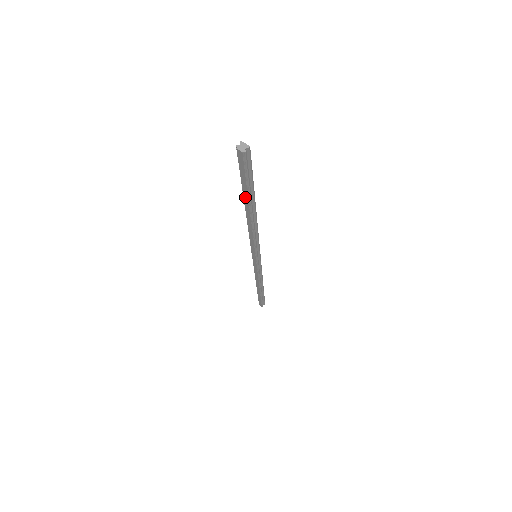
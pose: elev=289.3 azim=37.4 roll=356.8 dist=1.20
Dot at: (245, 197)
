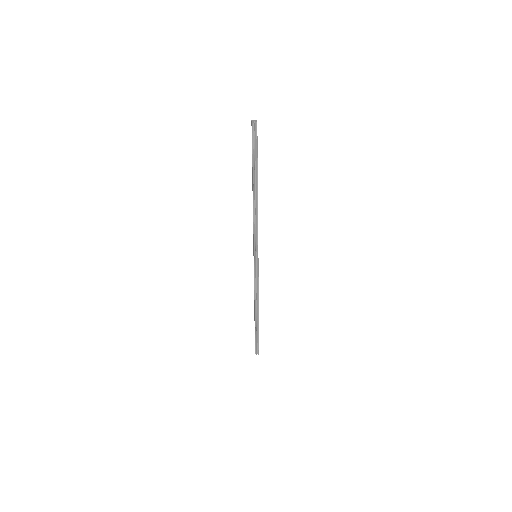
Dot at: (252, 170)
